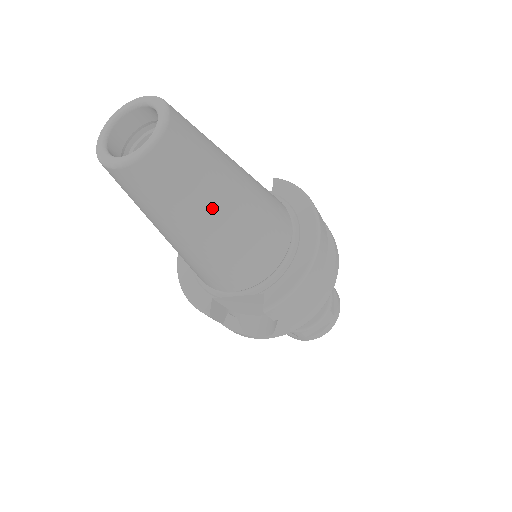
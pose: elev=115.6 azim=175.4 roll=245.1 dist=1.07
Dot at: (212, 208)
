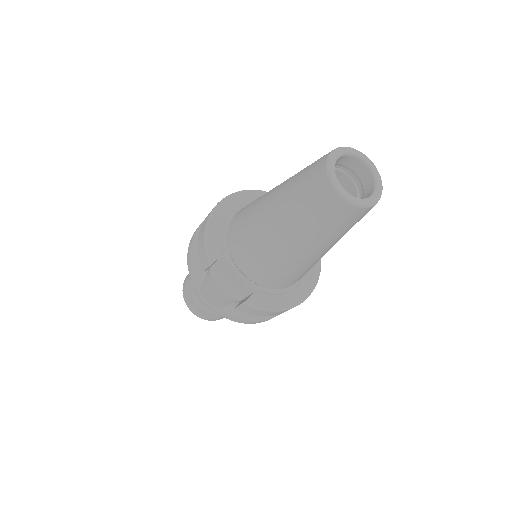
Dot at: (319, 246)
